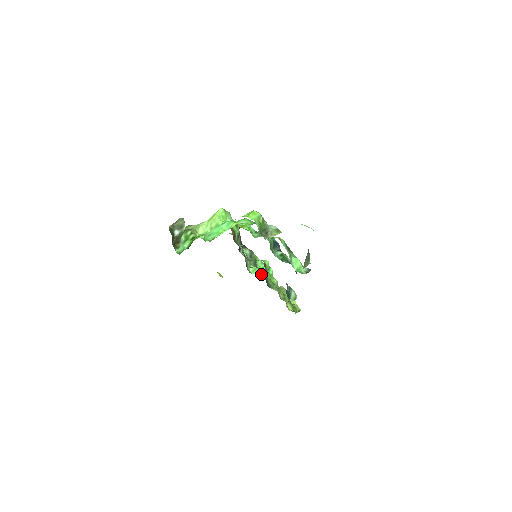
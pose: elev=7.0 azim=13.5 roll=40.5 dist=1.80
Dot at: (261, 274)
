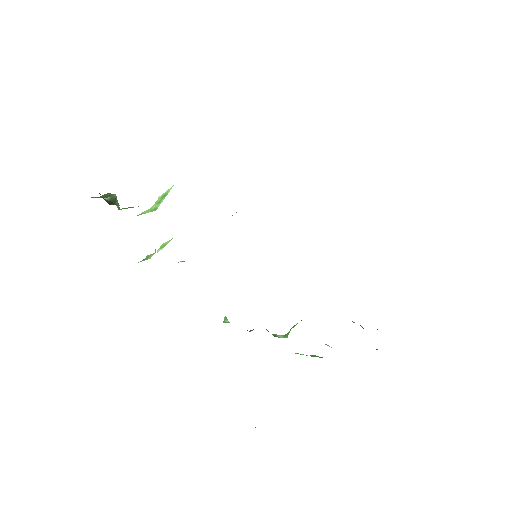
Dot at: occluded
